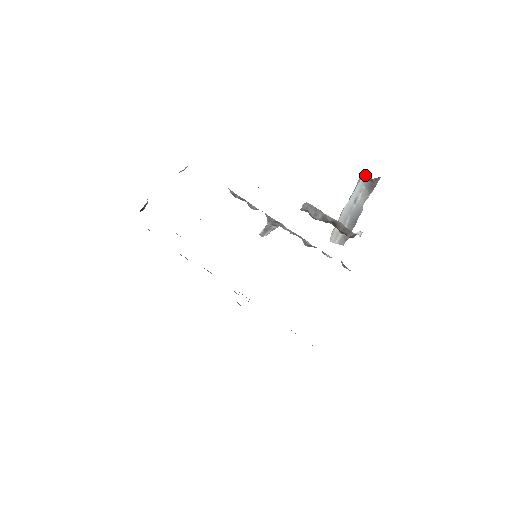
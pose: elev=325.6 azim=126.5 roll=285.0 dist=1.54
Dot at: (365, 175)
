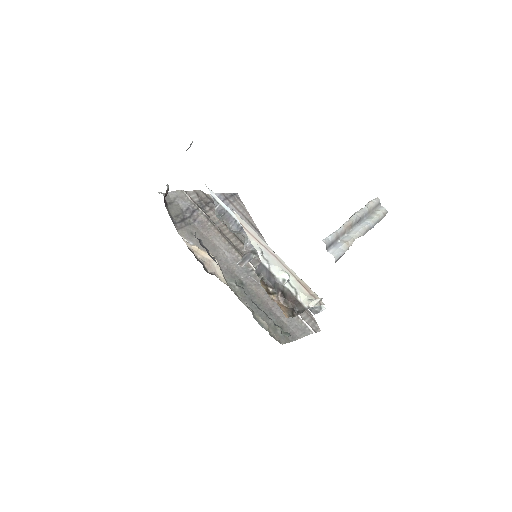
Dot at: occluded
